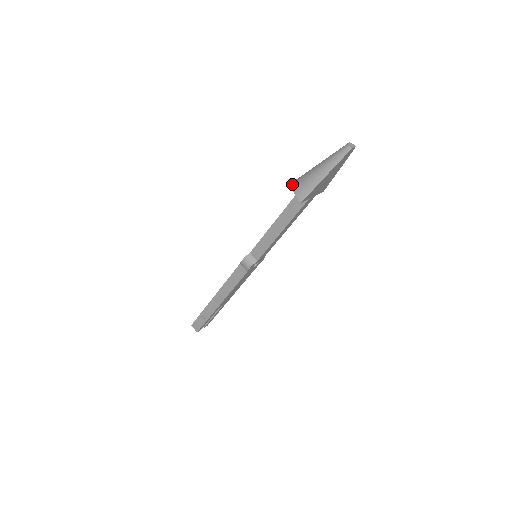
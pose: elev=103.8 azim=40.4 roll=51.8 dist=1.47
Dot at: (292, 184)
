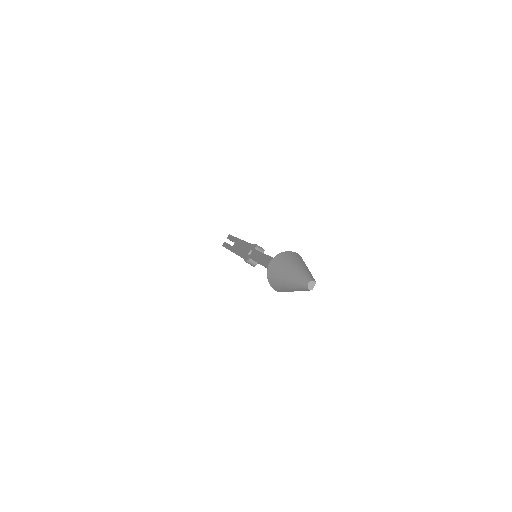
Dot at: occluded
